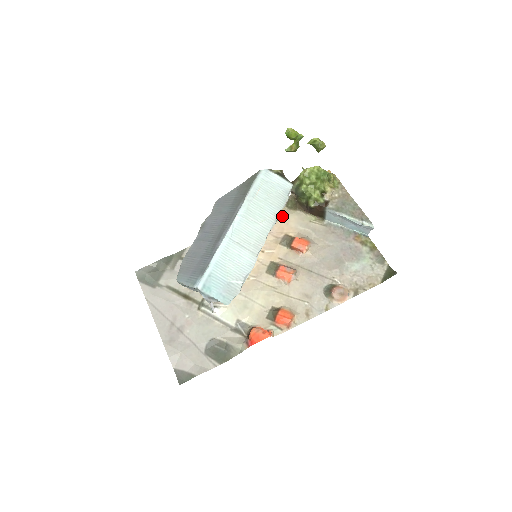
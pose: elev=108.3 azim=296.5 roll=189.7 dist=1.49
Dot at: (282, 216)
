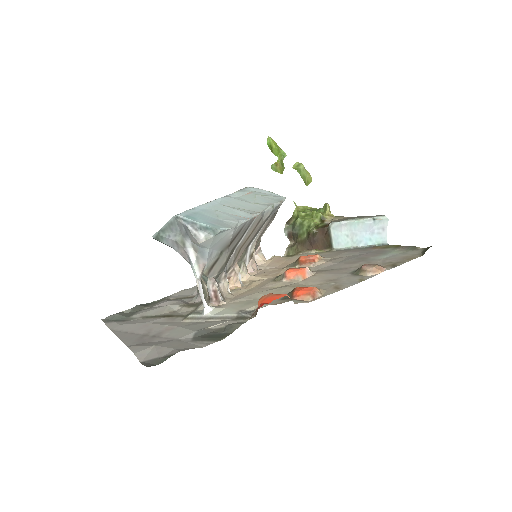
Dot at: (284, 258)
